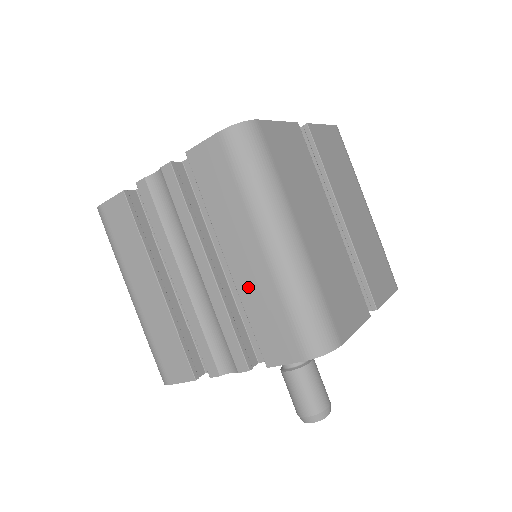
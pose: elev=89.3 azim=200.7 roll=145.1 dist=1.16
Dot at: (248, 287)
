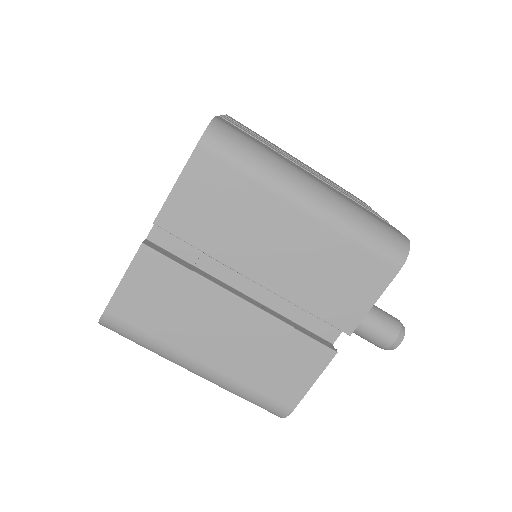
Dot at: occluded
